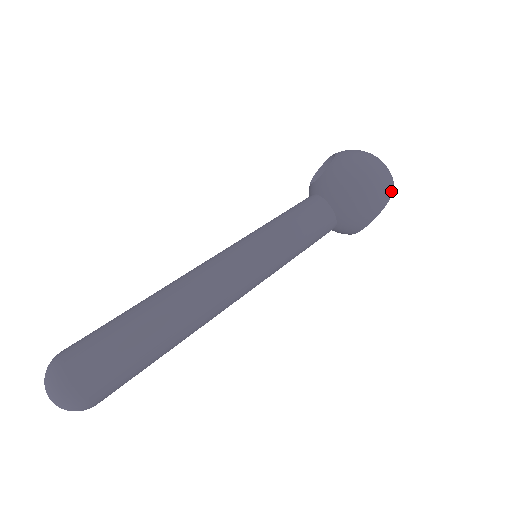
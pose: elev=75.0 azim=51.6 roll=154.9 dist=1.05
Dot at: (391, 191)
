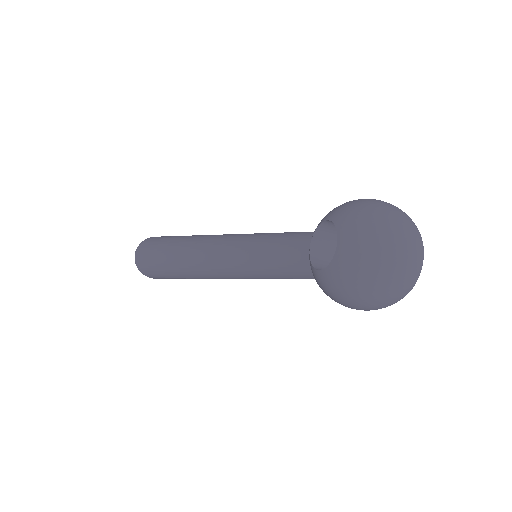
Dot at: (394, 303)
